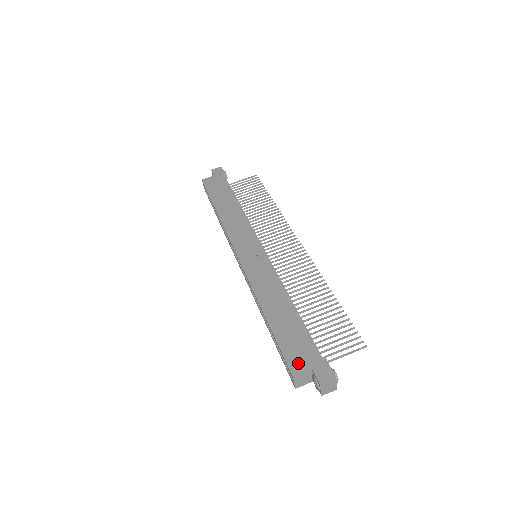
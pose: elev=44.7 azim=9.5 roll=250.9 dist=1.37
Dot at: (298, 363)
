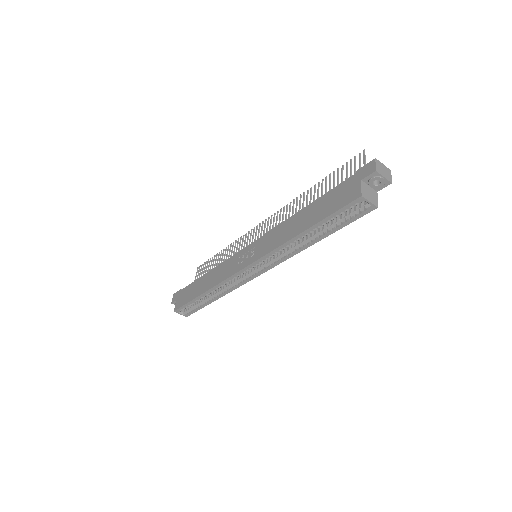
Dot at: (352, 193)
